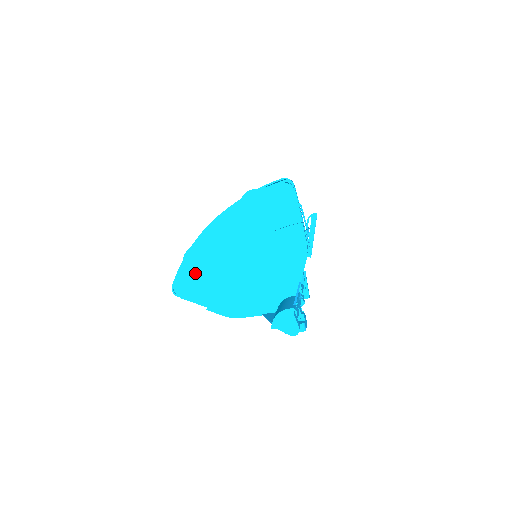
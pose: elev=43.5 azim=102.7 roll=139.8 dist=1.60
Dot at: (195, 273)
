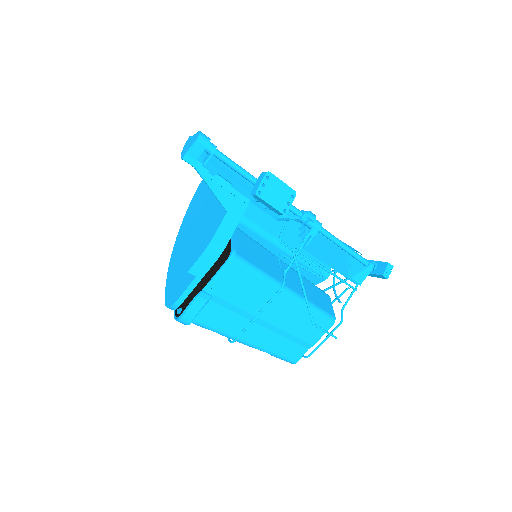
Dot at: (176, 278)
